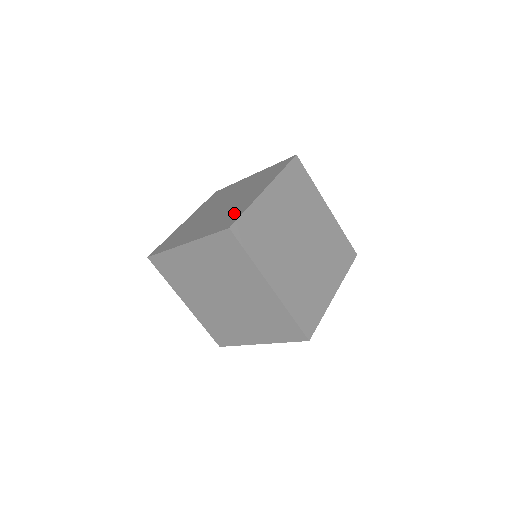
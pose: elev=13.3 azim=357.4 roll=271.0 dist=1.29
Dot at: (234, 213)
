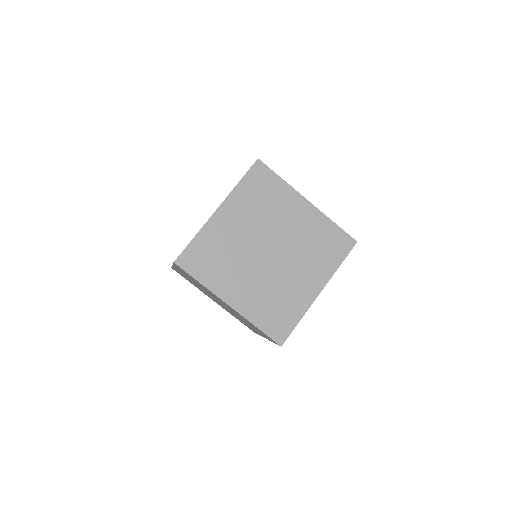
Dot at: occluded
